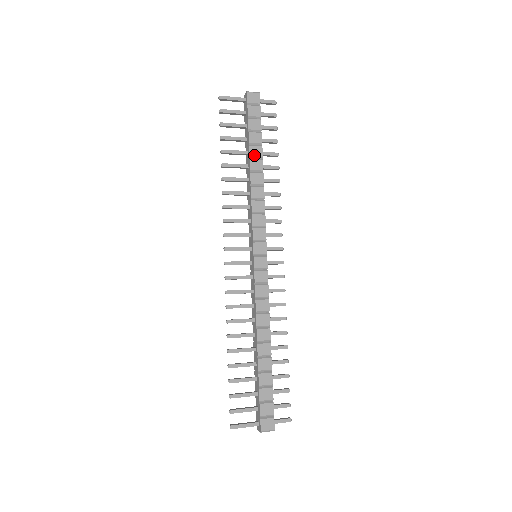
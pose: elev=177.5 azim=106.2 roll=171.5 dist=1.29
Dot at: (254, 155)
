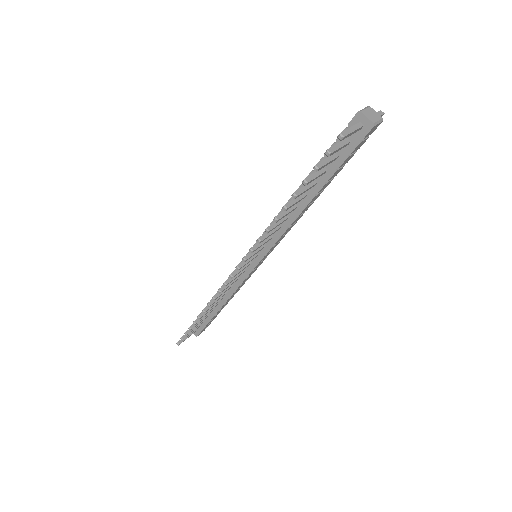
Dot at: (321, 191)
